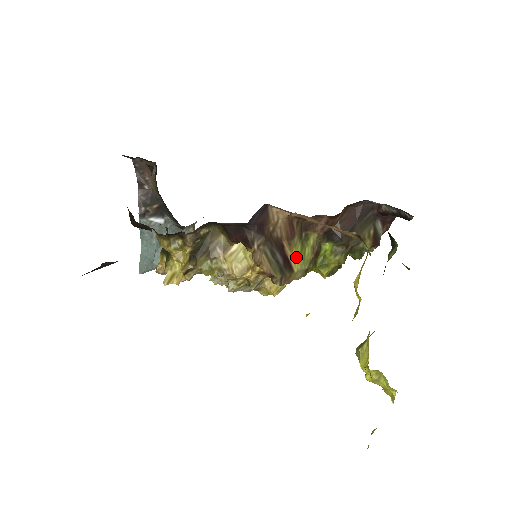
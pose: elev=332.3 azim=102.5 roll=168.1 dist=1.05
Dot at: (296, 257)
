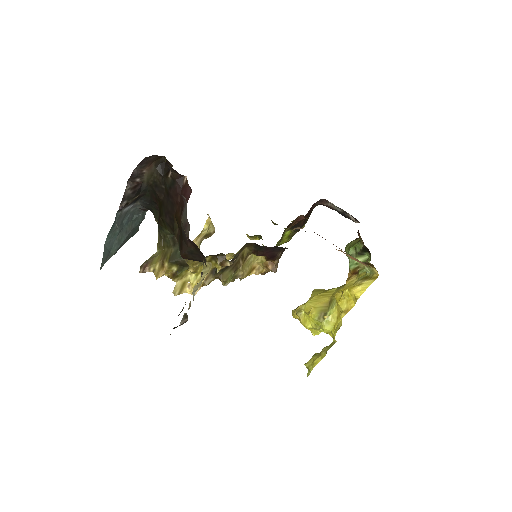
Dot at: occluded
